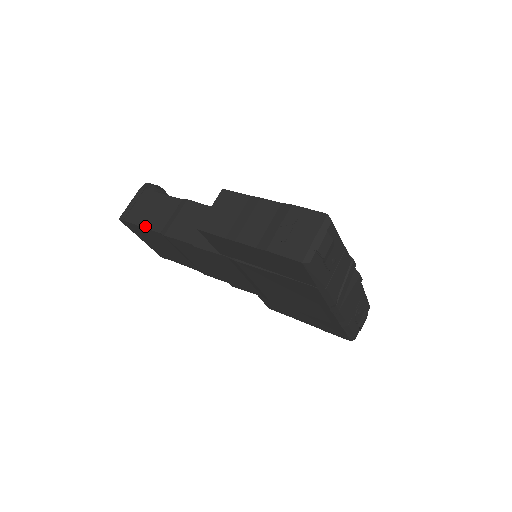
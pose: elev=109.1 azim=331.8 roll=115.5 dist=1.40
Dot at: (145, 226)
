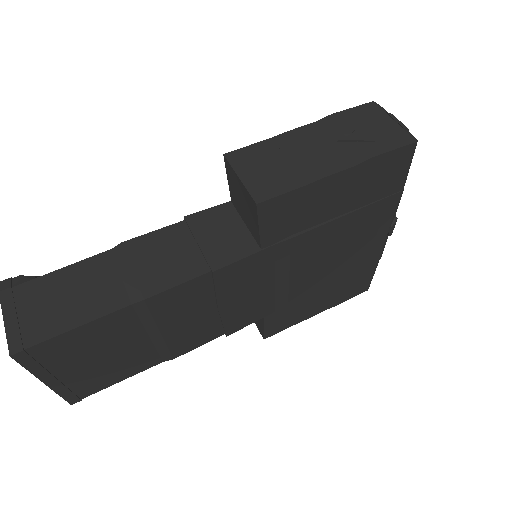
Dot at: (87, 319)
